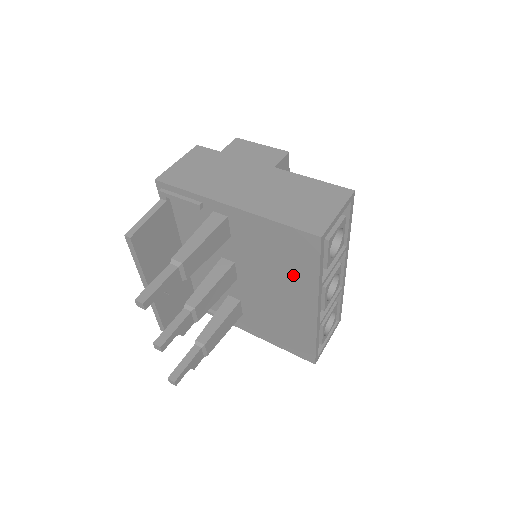
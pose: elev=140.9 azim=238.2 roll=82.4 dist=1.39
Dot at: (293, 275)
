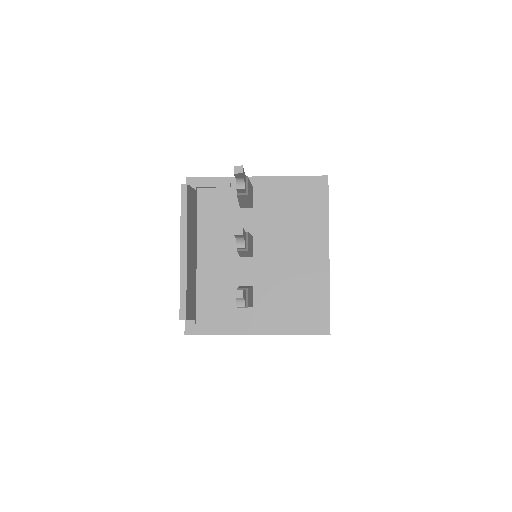
Dot at: (307, 223)
